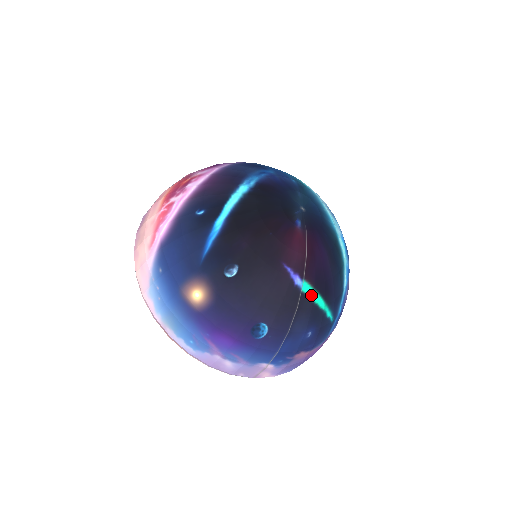
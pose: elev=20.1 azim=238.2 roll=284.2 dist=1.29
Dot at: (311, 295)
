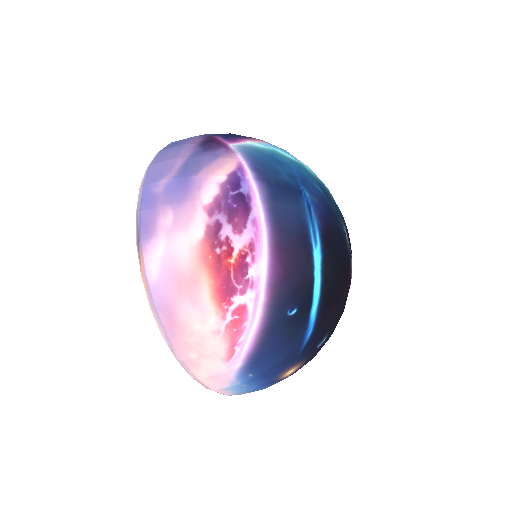
Dot at: occluded
